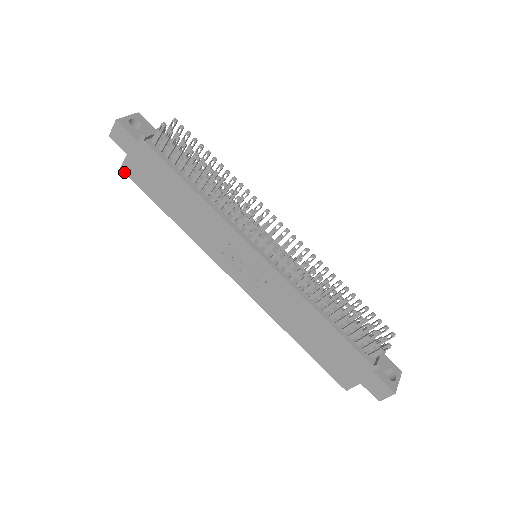
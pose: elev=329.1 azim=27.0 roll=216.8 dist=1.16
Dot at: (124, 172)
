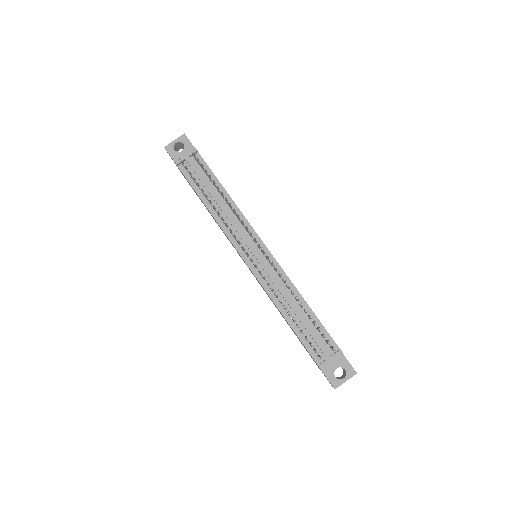
Dot at: (184, 177)
